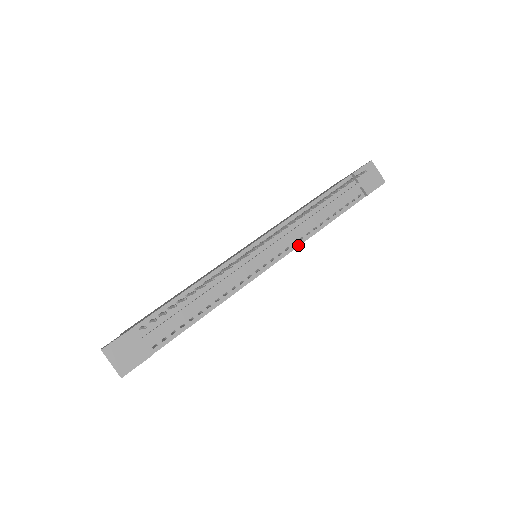
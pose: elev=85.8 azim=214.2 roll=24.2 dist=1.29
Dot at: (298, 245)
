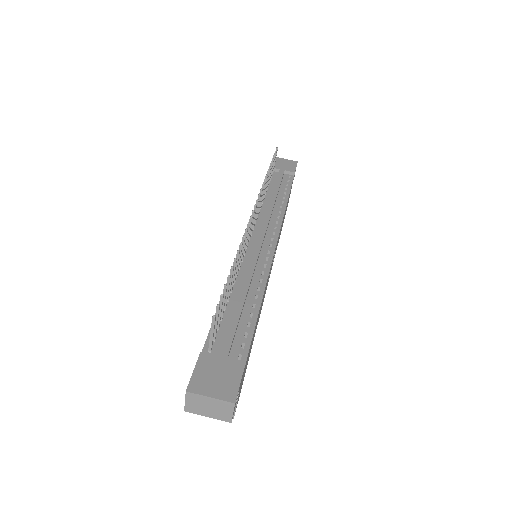
Dot at: (281, 222)
